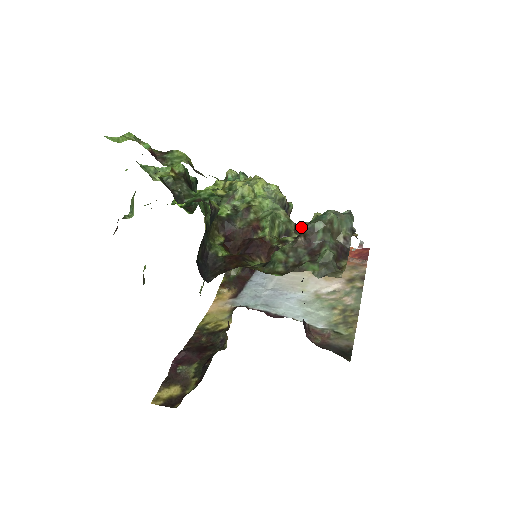
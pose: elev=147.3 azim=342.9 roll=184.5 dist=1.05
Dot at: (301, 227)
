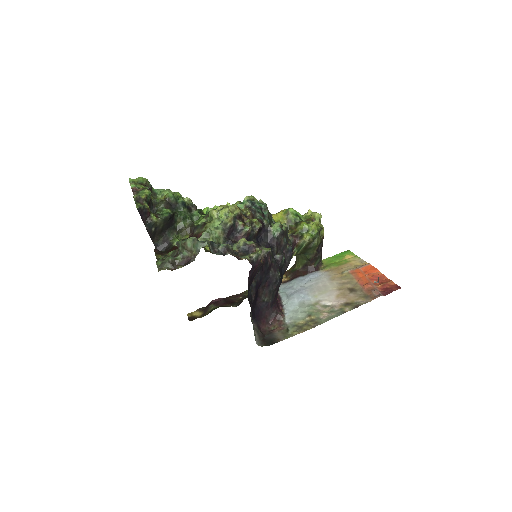
Dot at: (233, 244)
